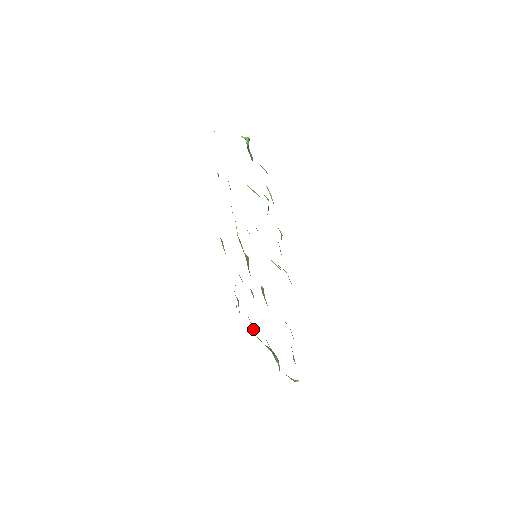
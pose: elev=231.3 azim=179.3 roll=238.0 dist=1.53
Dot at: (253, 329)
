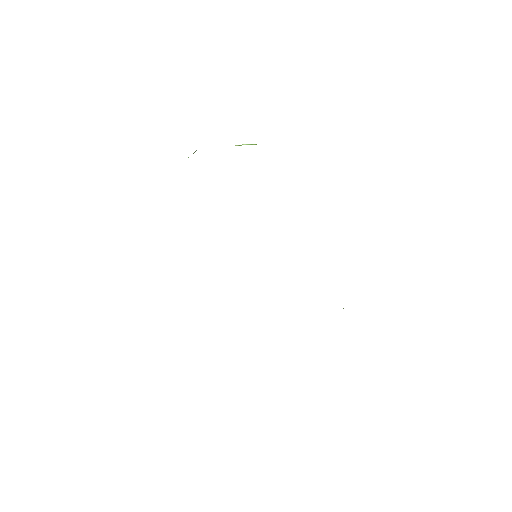
Dot at: occluded
